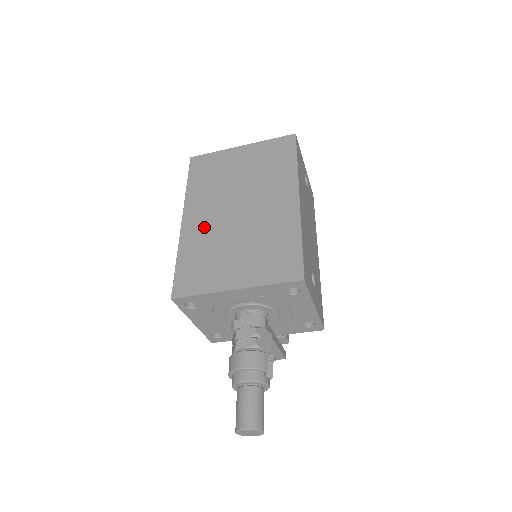
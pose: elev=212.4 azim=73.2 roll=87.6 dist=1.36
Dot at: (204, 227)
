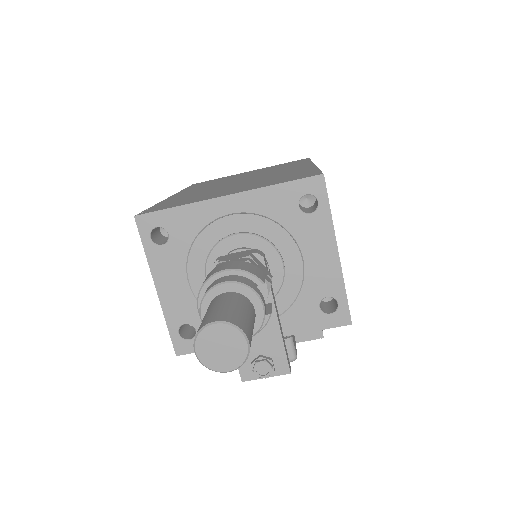
Dot at: (196, 191)
